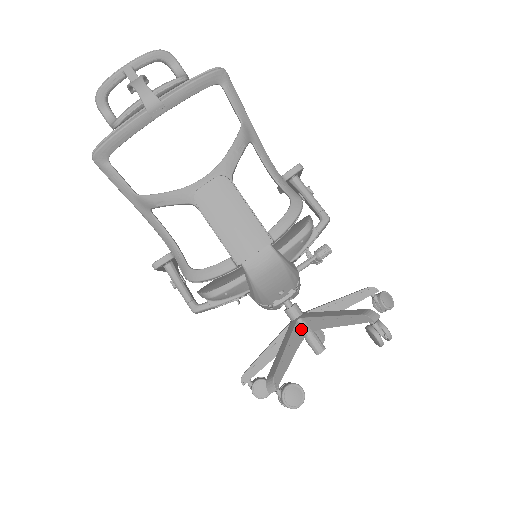
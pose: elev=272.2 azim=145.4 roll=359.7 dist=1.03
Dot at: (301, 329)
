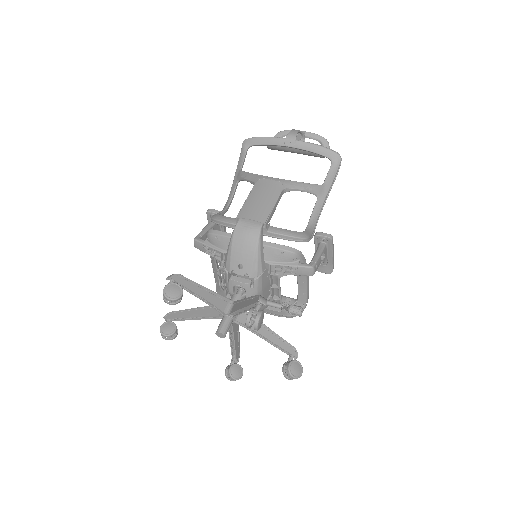
Dot at: (227, 307)
